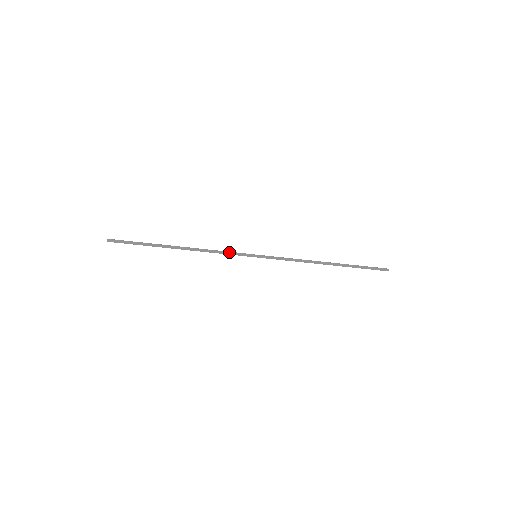
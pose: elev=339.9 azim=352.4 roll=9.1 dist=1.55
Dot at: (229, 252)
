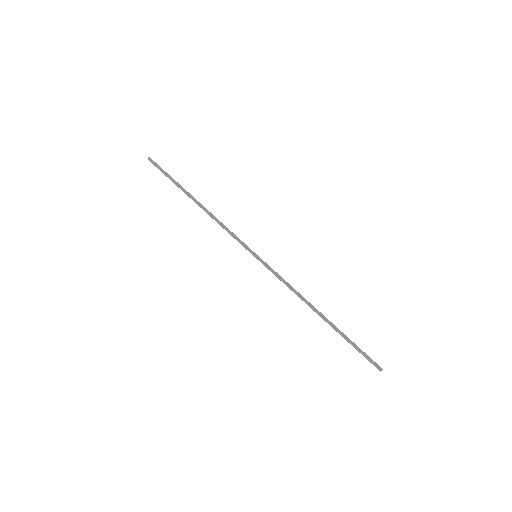
Dot at: (235, 235)
